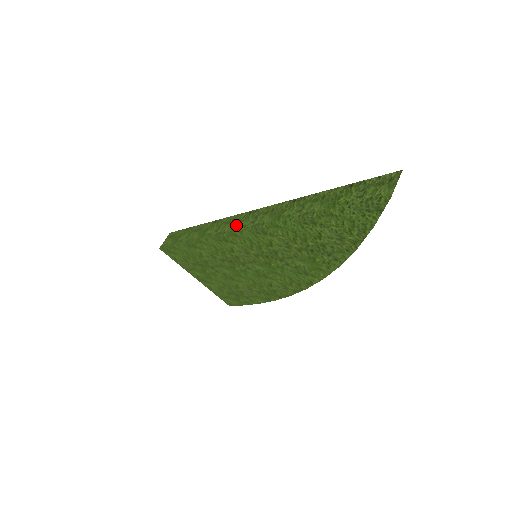
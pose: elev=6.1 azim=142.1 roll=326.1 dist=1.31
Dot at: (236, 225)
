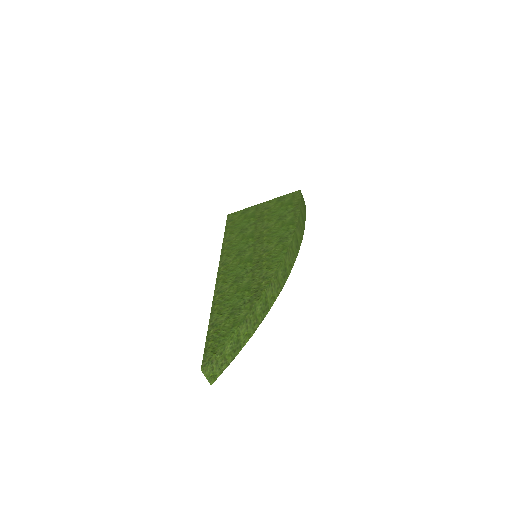
Dot at: occluded
